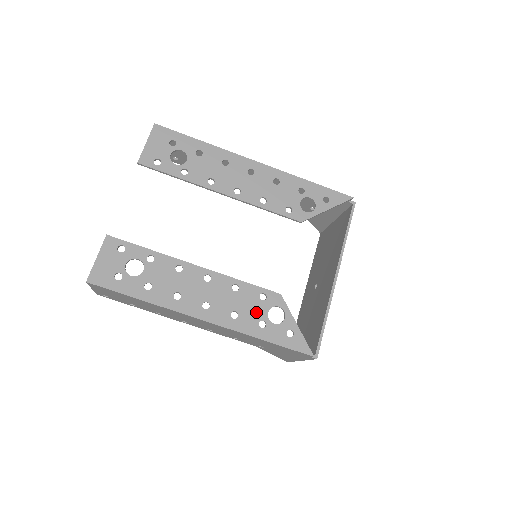
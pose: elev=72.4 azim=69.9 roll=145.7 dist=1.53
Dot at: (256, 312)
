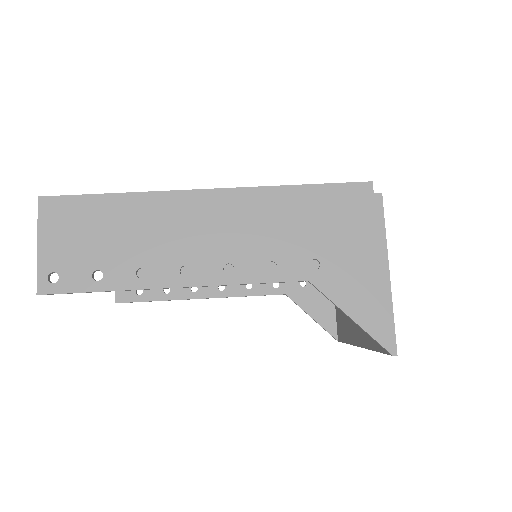
Dot at: occluded
